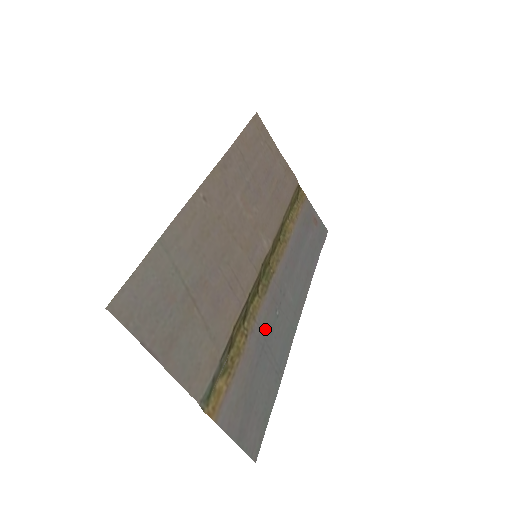
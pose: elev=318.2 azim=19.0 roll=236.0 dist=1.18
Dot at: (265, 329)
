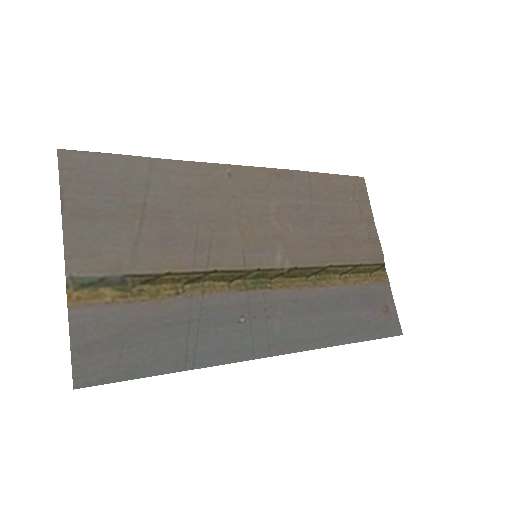
Dot at: (209, 313)
